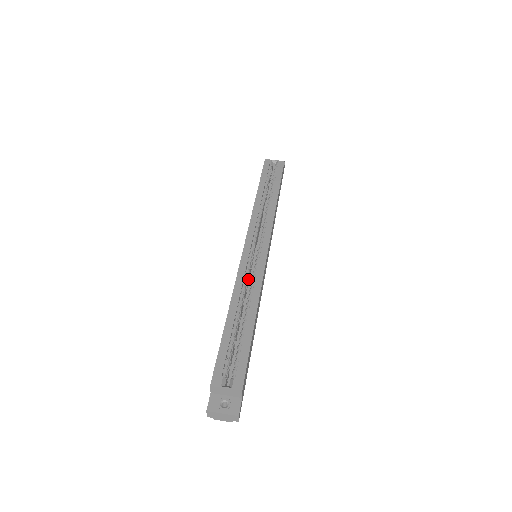
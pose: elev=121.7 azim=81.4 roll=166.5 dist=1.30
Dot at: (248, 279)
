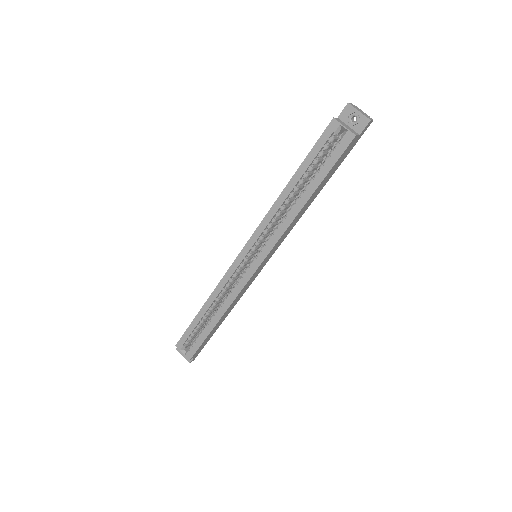
Dot at: (232, 283)
